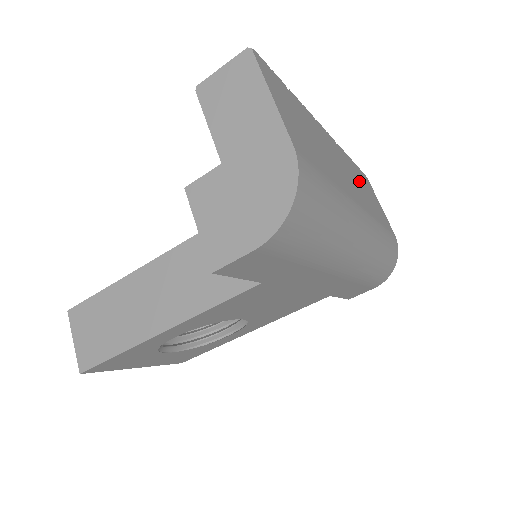
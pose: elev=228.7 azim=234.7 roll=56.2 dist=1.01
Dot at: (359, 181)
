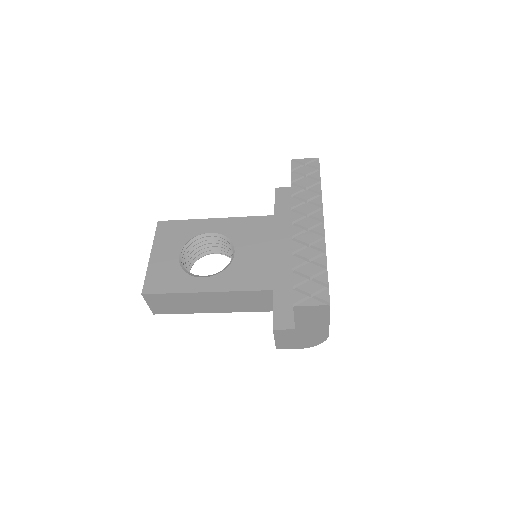
Dot at: occluded
